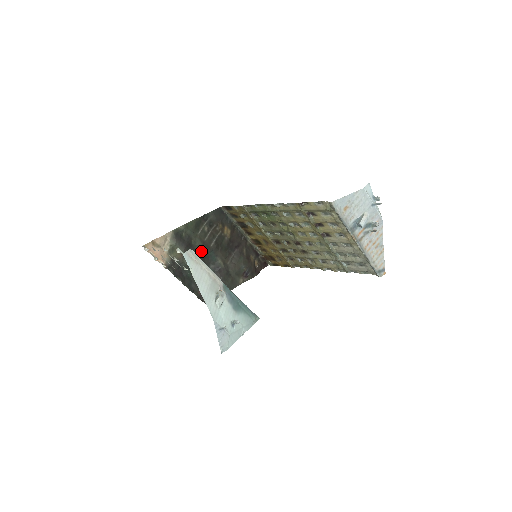
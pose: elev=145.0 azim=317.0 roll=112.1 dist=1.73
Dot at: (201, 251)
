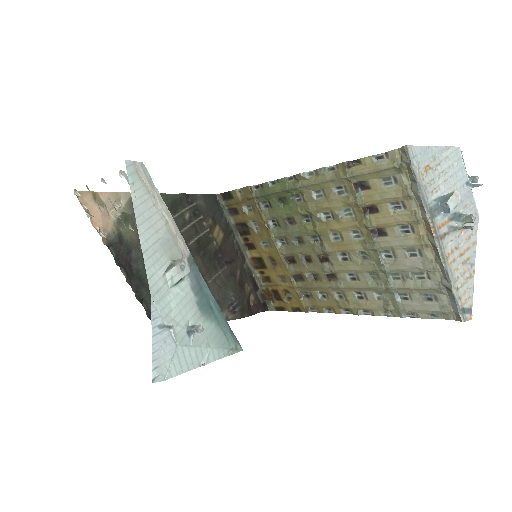
Dot at: occluded
